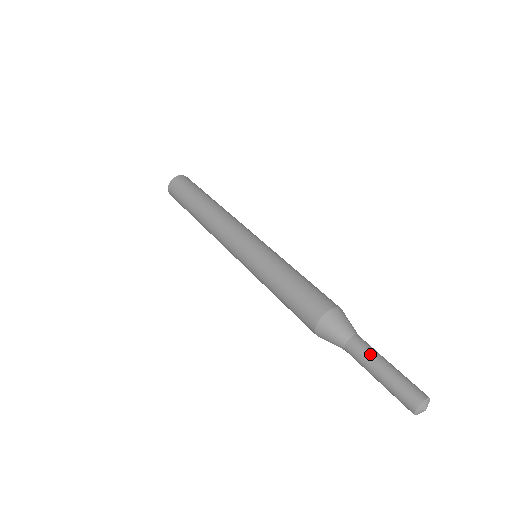
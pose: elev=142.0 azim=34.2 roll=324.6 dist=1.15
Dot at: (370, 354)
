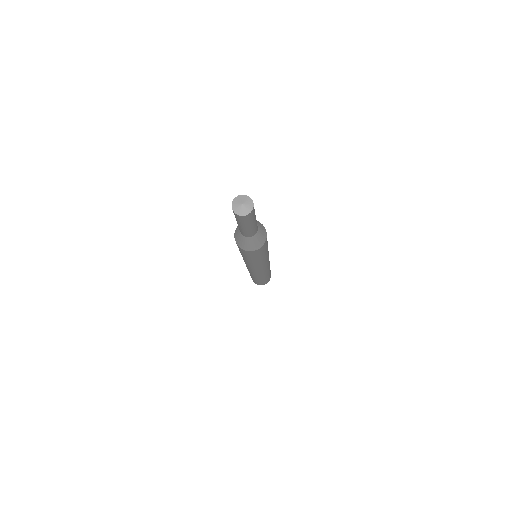
Dot at: occluded
